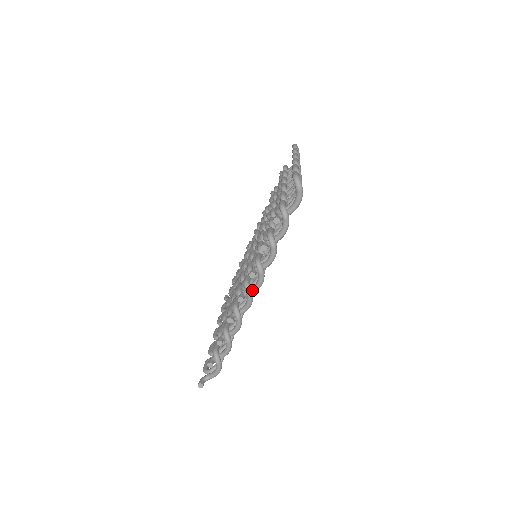
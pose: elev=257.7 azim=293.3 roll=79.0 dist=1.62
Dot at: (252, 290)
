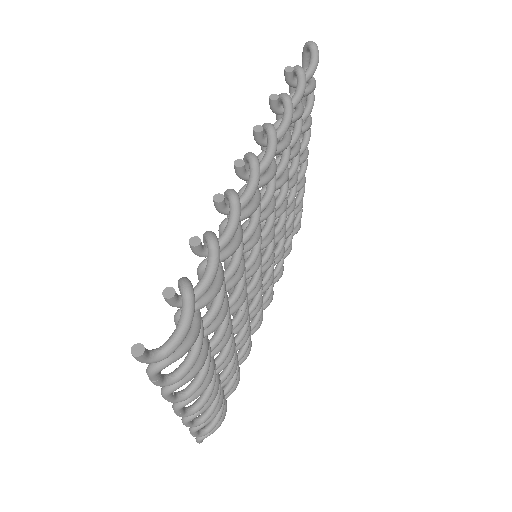
Dot at: occluded
